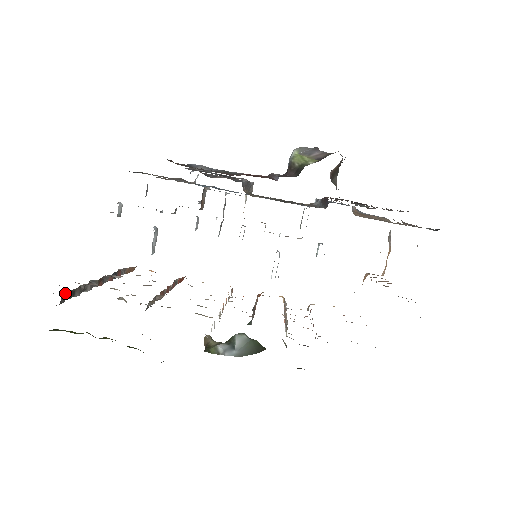
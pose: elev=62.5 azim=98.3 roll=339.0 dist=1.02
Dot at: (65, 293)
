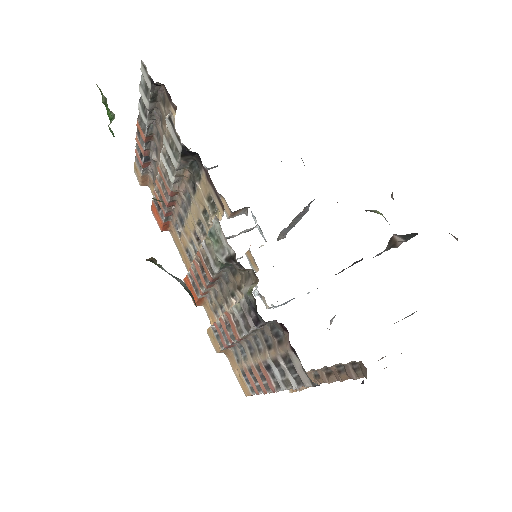
Dot at: (160, 86)
